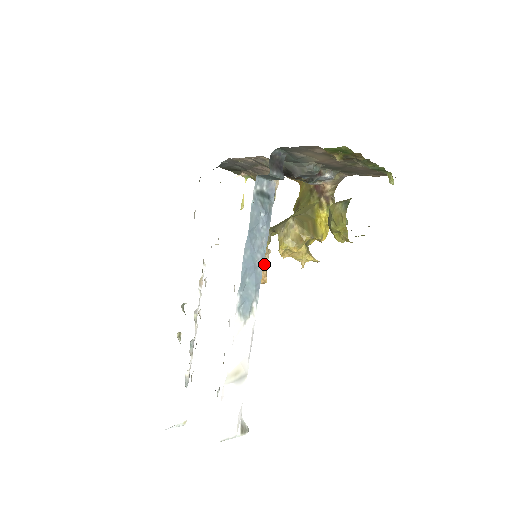
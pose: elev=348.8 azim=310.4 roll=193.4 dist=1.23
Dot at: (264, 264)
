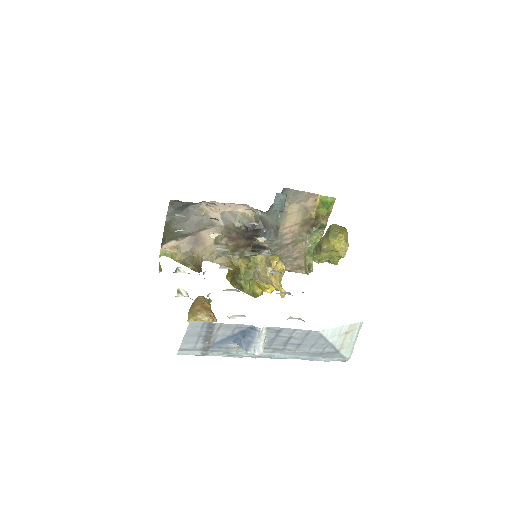
Dot at: (209, 306)
